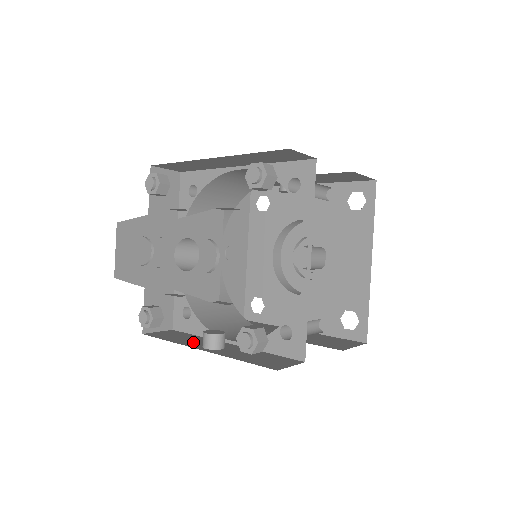
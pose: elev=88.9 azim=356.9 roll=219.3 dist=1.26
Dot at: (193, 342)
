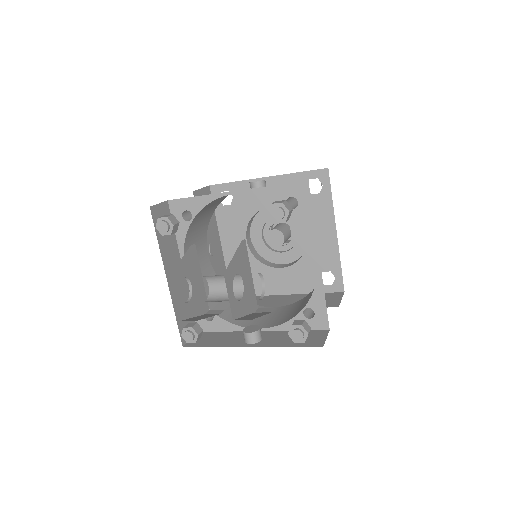
Dot at: (232, 340)
